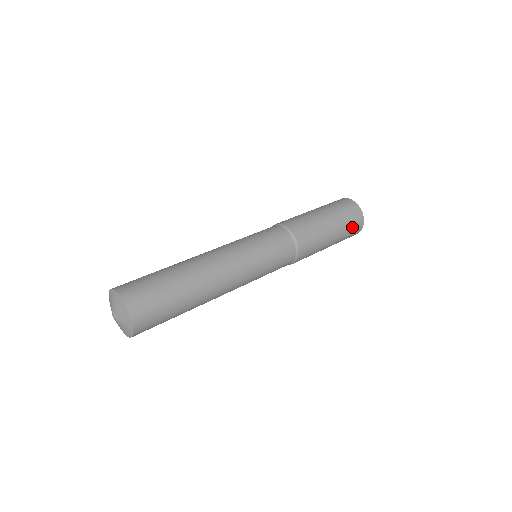
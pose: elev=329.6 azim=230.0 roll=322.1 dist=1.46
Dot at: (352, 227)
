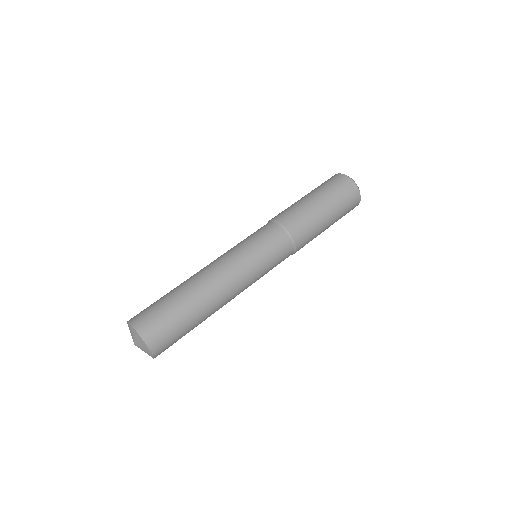
Dot at: (349, 206)
